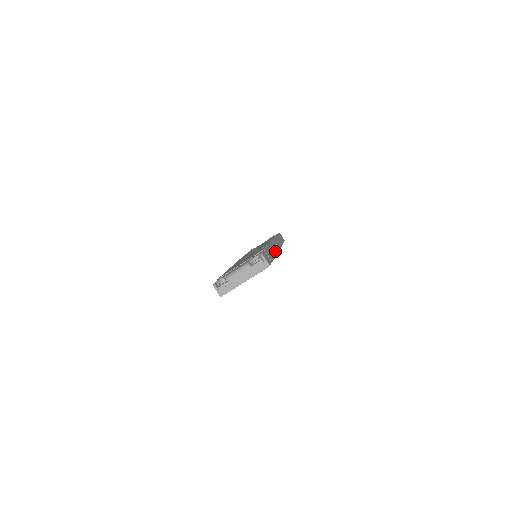
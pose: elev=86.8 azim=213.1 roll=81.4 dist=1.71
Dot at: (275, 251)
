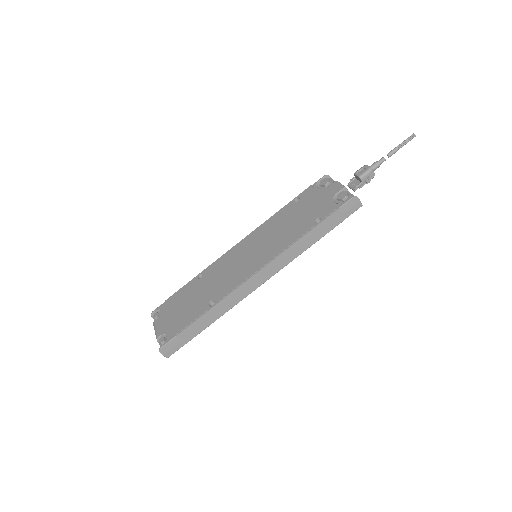
Dot at: (234, 302)
